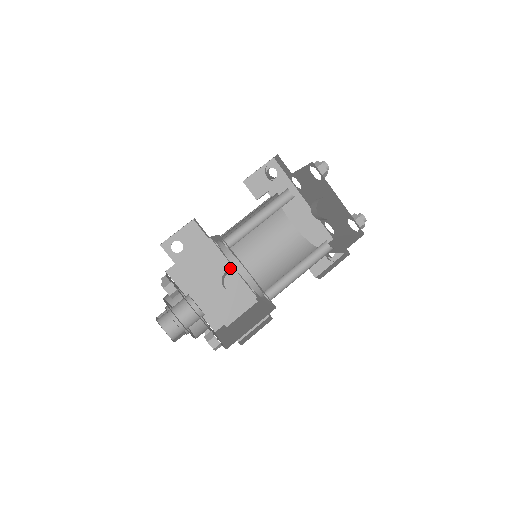
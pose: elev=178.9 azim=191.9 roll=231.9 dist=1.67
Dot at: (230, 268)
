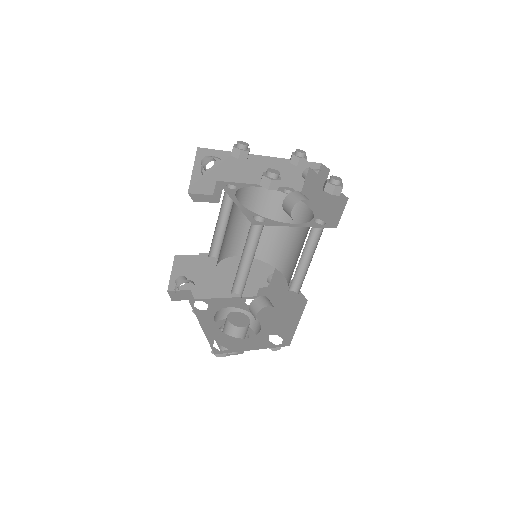
Dot at: (234, 256)
